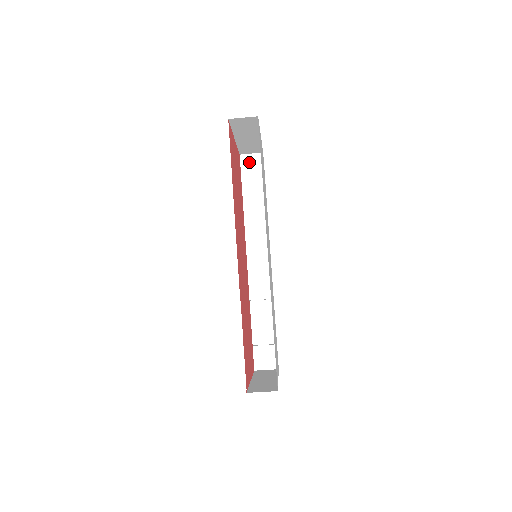
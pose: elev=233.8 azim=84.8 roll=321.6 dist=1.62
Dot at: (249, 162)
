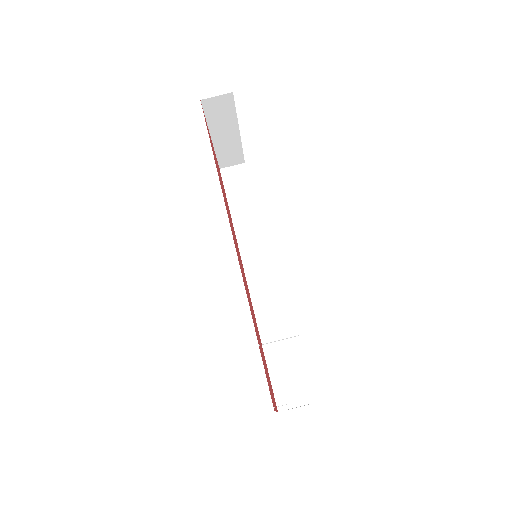
Dot at: (231, 174)
